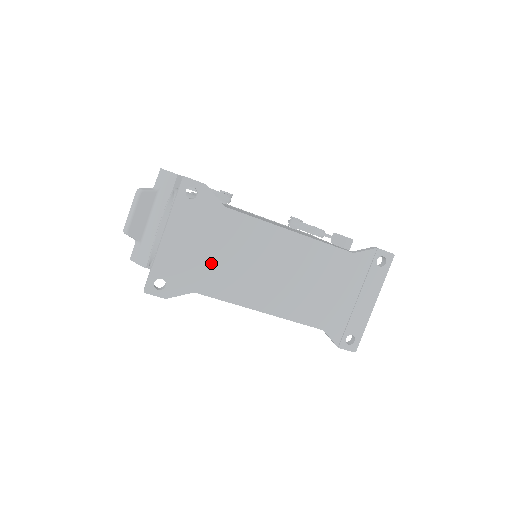
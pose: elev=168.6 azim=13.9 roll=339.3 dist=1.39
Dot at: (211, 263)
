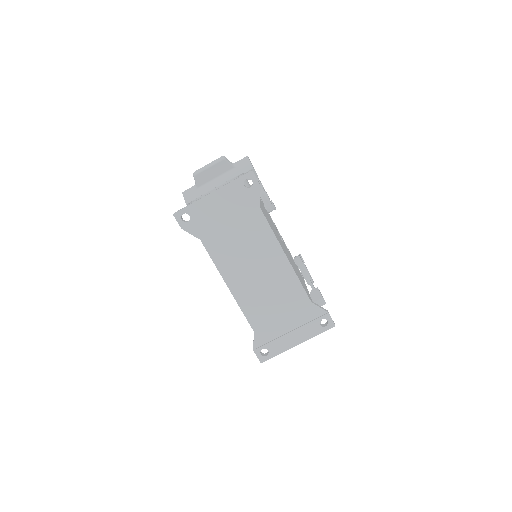
Dot at: (224, 232)
